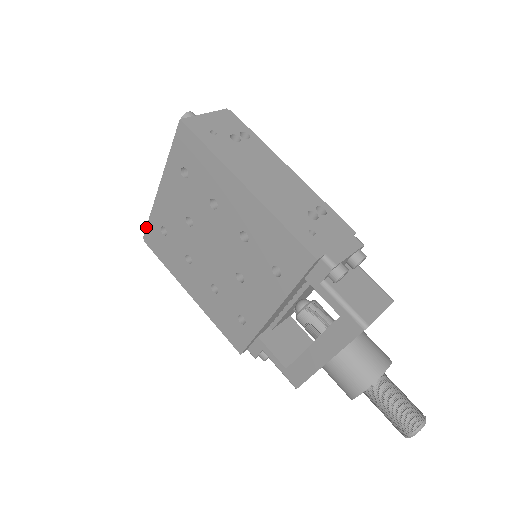
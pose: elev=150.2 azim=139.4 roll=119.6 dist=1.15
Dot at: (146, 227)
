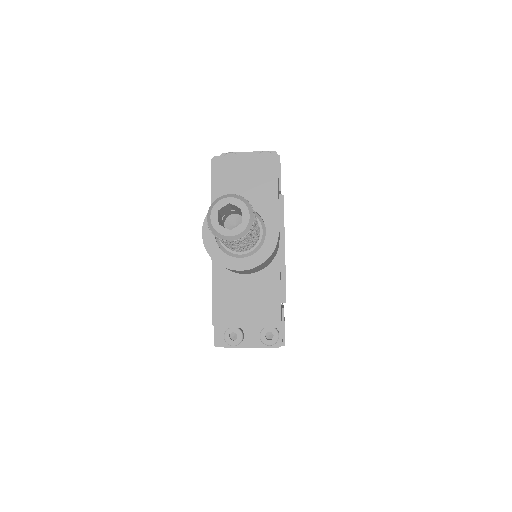
Dot at: occluded
